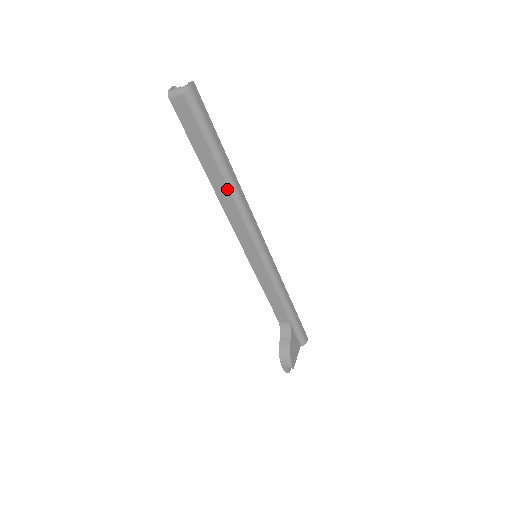
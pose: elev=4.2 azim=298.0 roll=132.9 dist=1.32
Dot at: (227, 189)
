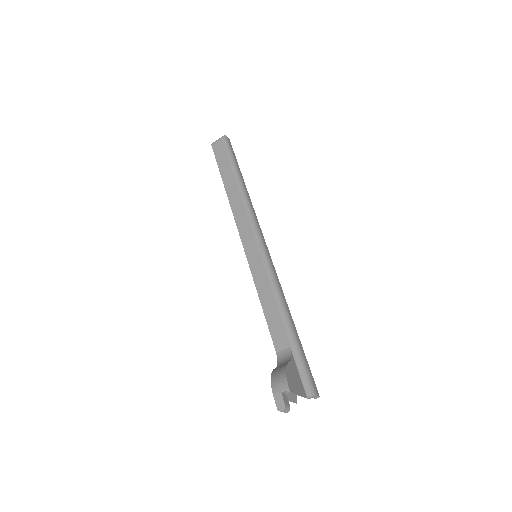
Dot at: (238, 192)
